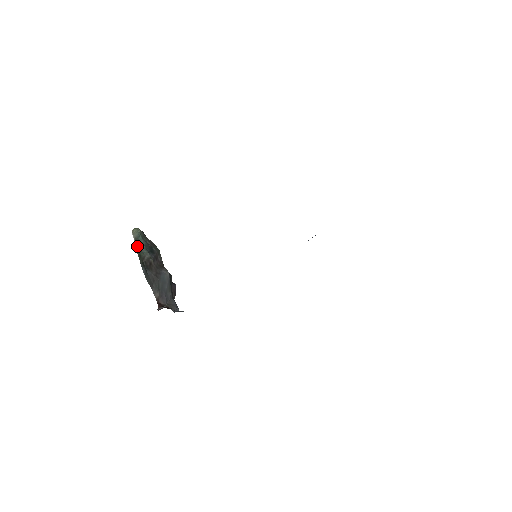
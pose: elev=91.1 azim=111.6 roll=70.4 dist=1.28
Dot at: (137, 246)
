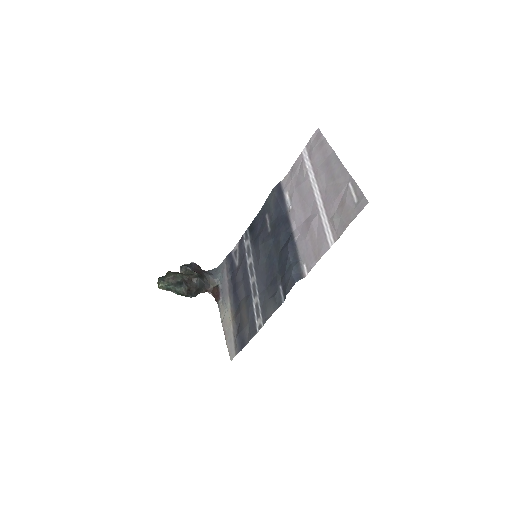
Dot at: (172, 291)
